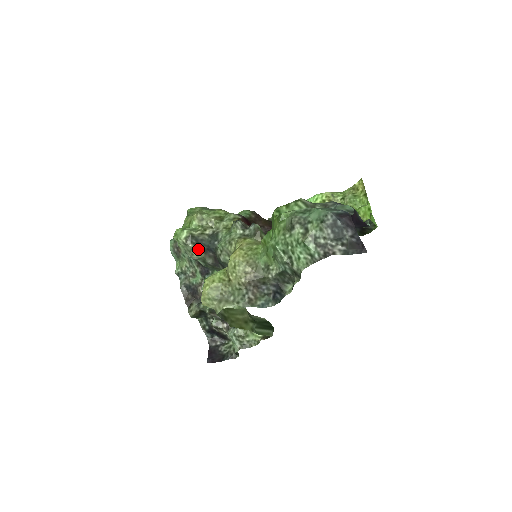
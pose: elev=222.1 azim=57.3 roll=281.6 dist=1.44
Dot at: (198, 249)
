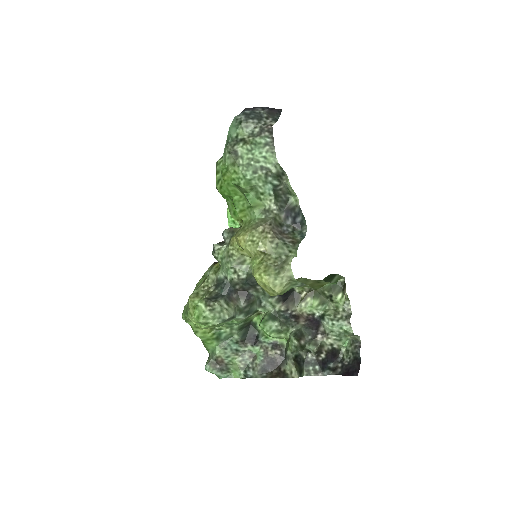
Dot at: (223, 302)
